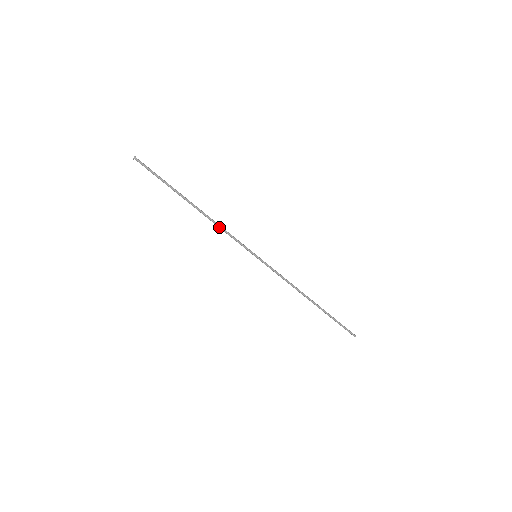
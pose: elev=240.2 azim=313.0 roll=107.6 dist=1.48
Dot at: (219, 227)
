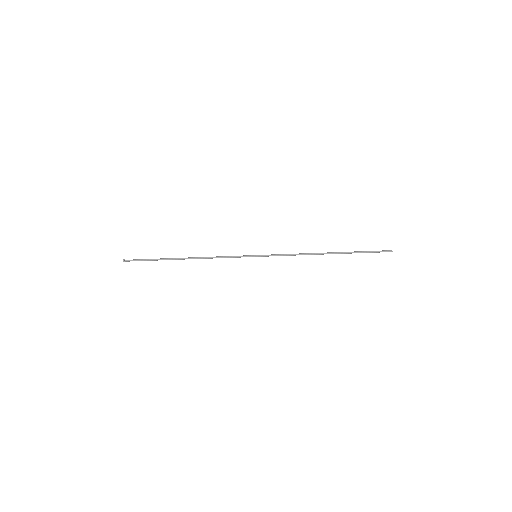
Dot at: occluded
